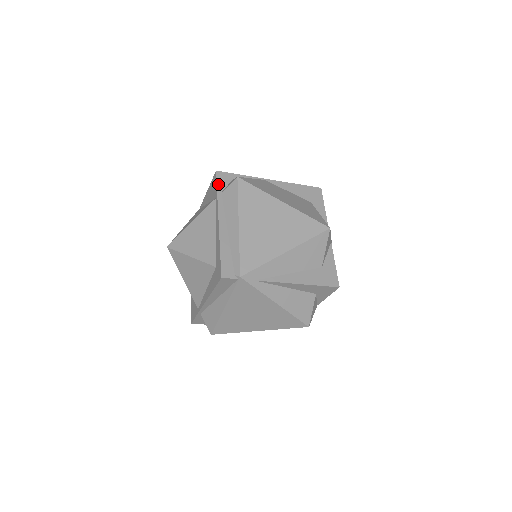
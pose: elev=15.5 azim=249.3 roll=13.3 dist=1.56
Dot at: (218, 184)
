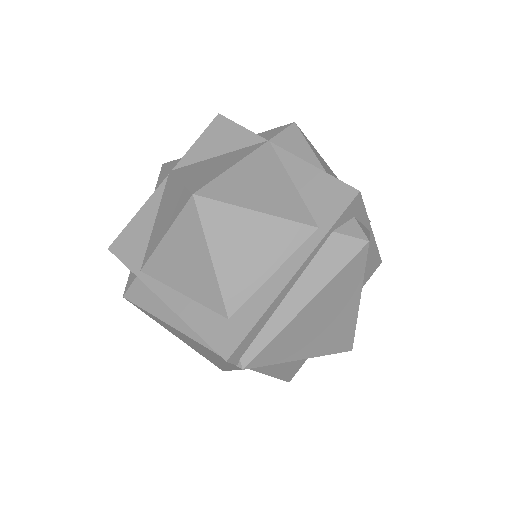
Dot at: (342, 215)
